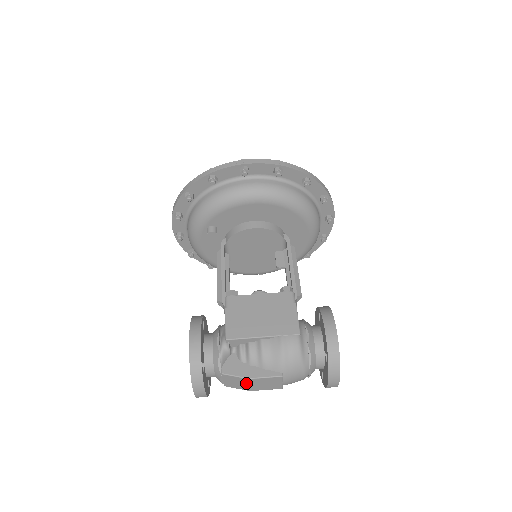
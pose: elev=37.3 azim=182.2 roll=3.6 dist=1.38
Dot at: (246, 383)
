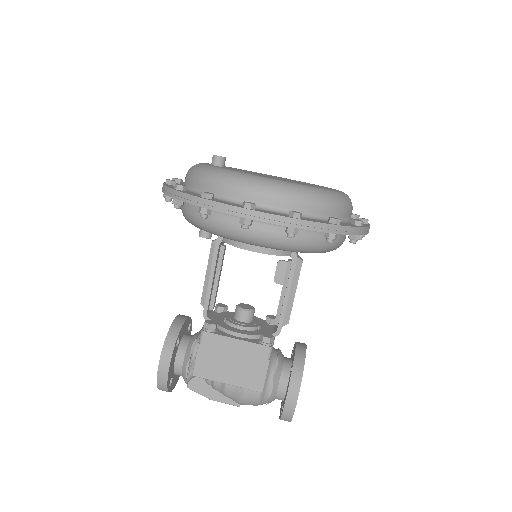
Dot at: occluded
